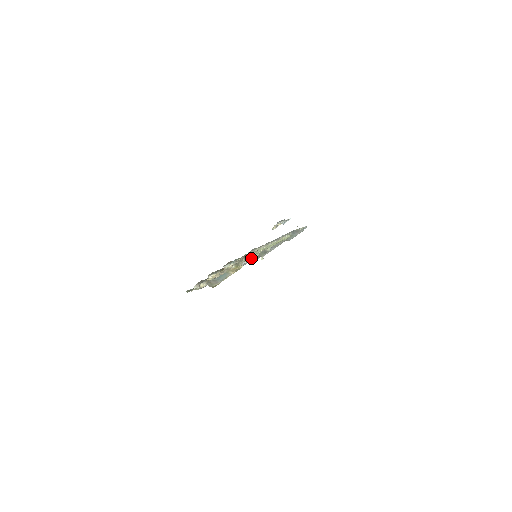
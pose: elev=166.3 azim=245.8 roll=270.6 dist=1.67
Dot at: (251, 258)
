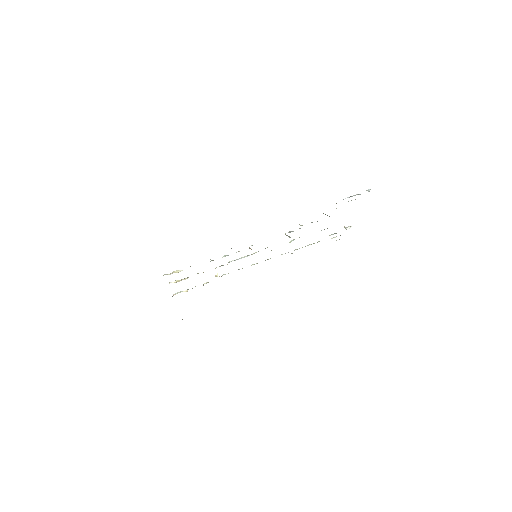
Dot at: occluded
